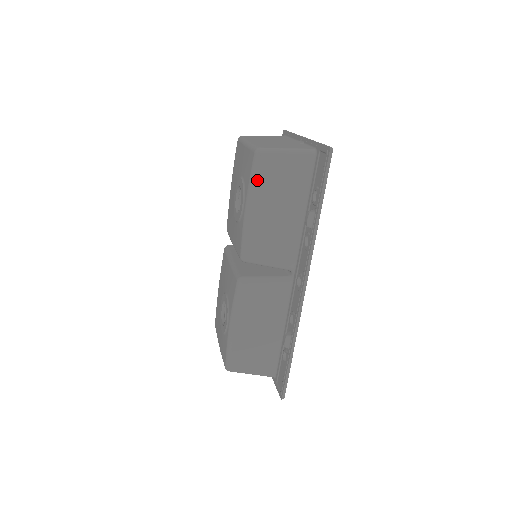
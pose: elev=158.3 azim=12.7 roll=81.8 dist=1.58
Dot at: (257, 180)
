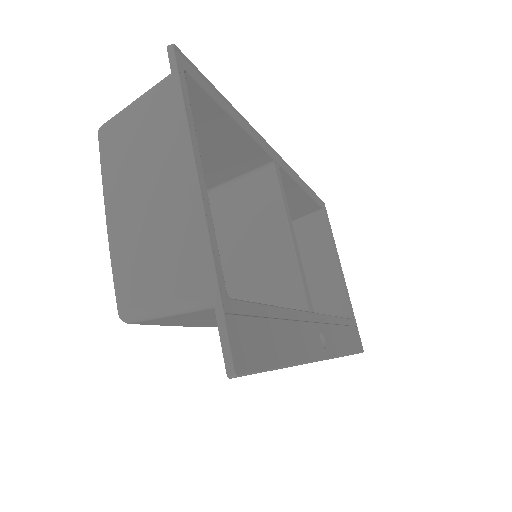
Dot at: (161, 325)
